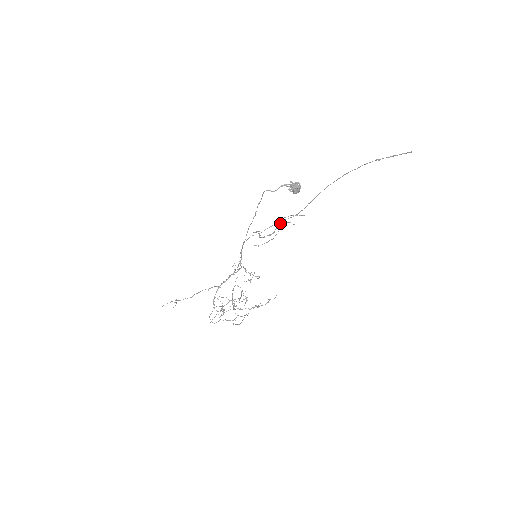
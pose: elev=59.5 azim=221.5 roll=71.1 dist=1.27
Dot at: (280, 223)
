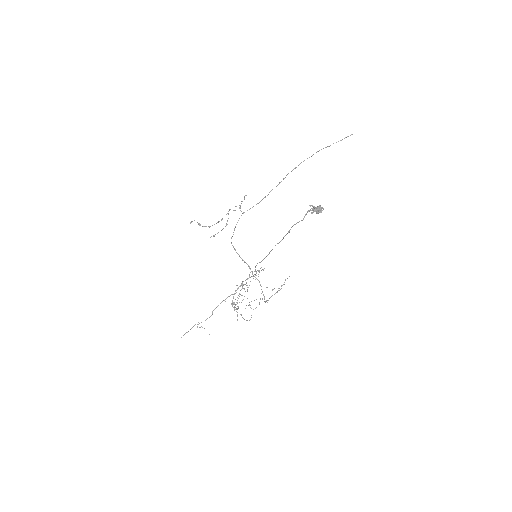
Dot at: occluded
